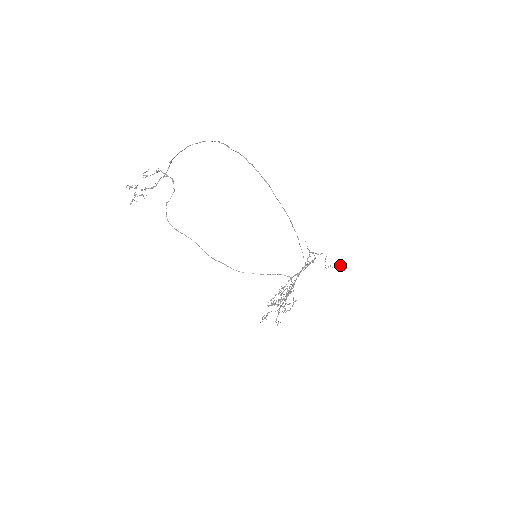
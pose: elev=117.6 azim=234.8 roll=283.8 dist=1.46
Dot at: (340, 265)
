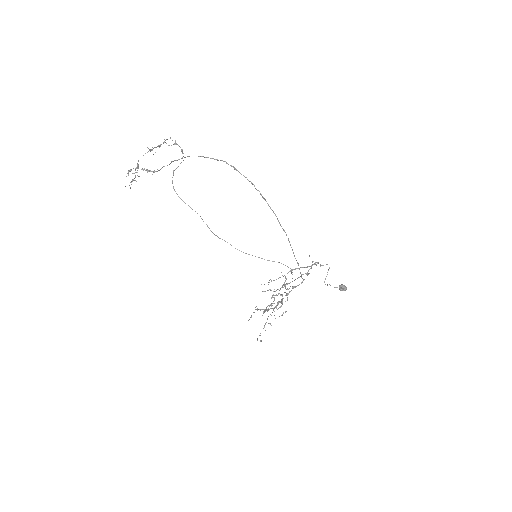
Dot at: (340, 286)
